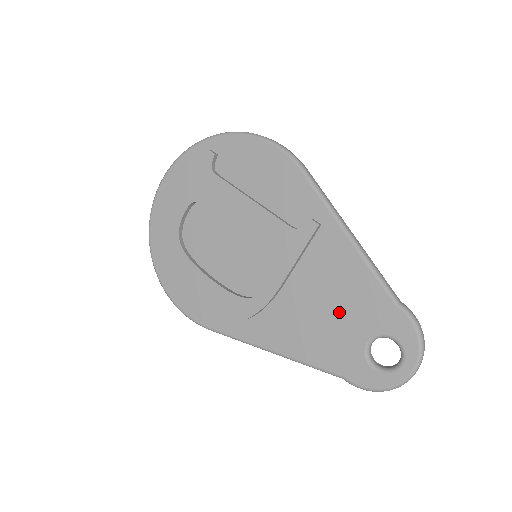
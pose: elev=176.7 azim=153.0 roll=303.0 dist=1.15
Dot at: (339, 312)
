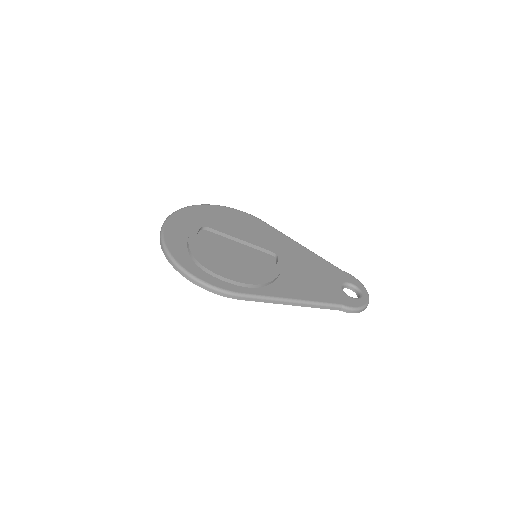
Dot at: (320, 275)
